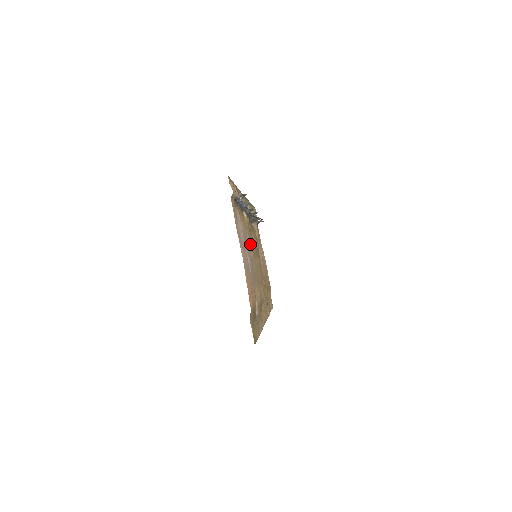
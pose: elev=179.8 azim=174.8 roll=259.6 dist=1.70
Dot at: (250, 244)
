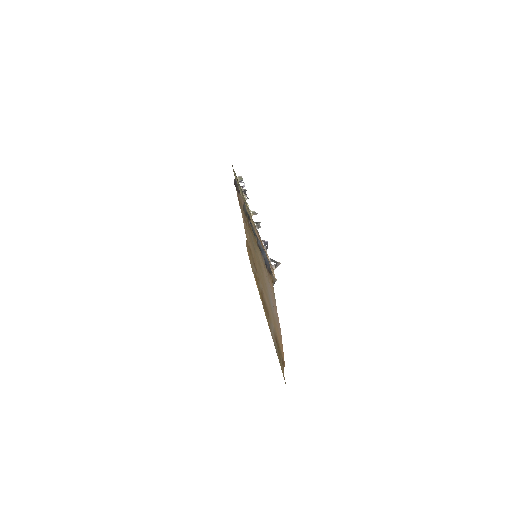
Dot at: (261, 267)
